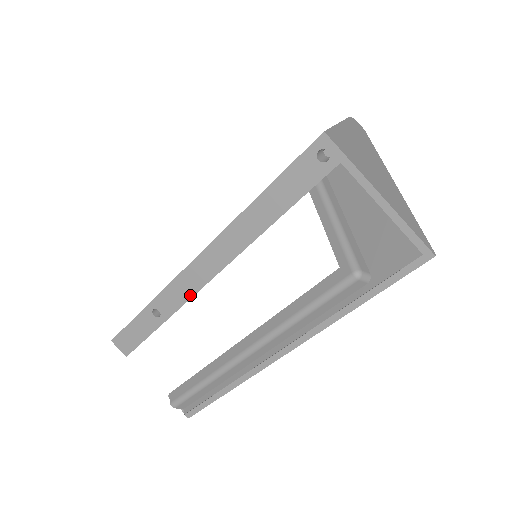
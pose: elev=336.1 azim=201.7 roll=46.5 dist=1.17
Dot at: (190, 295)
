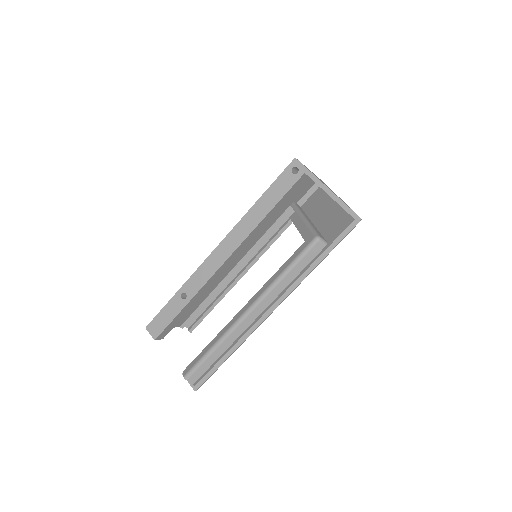
Dot at: (210, 276)
